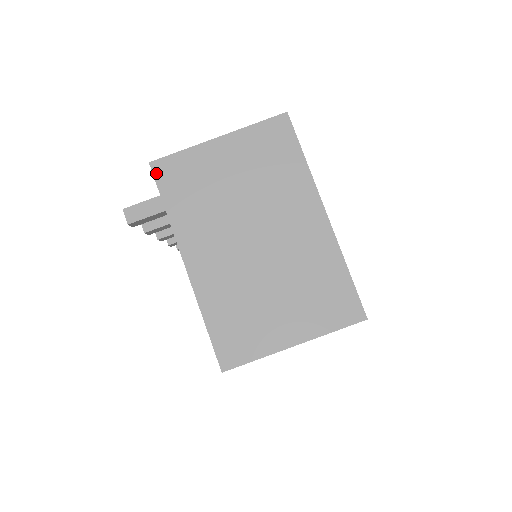
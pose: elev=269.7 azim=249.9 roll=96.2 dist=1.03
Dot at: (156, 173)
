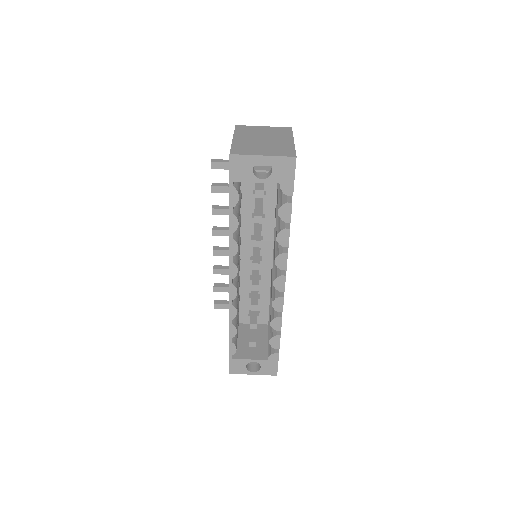
Dot at: (236, 127)
